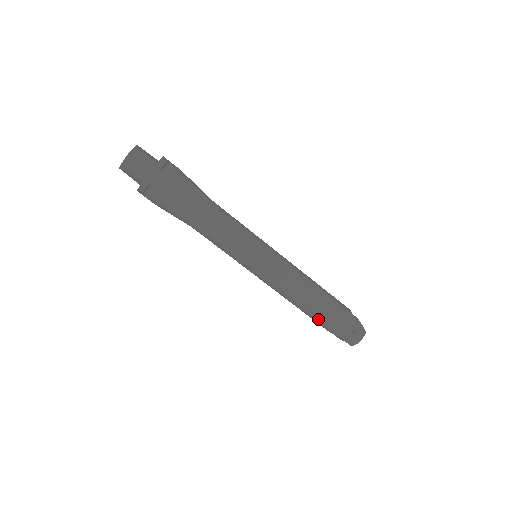
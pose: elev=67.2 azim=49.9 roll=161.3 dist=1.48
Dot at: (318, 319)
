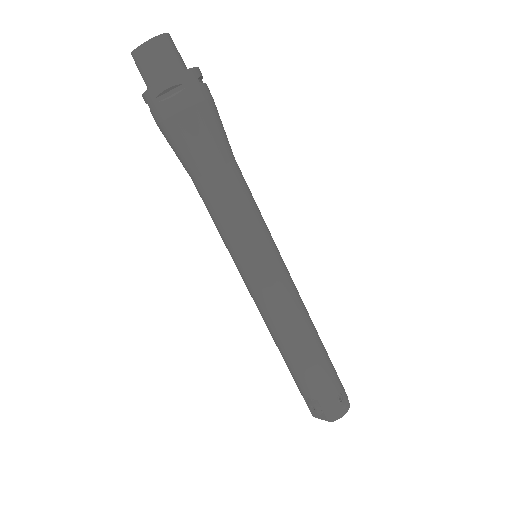
Dot at: (306, 369)
